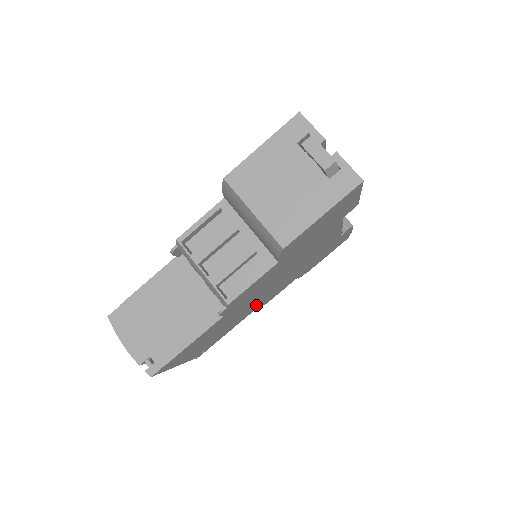
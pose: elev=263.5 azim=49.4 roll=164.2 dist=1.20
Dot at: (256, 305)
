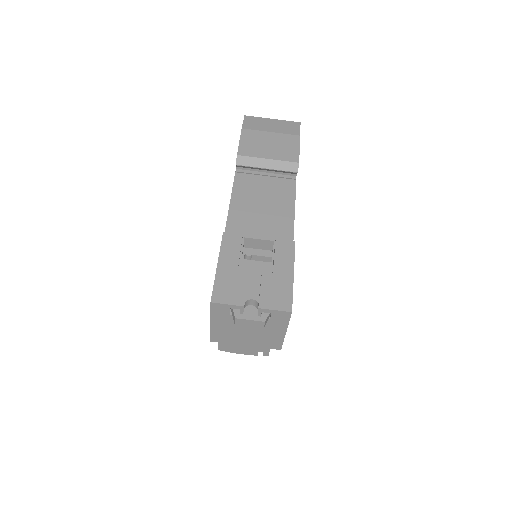
Dot at: occluded
